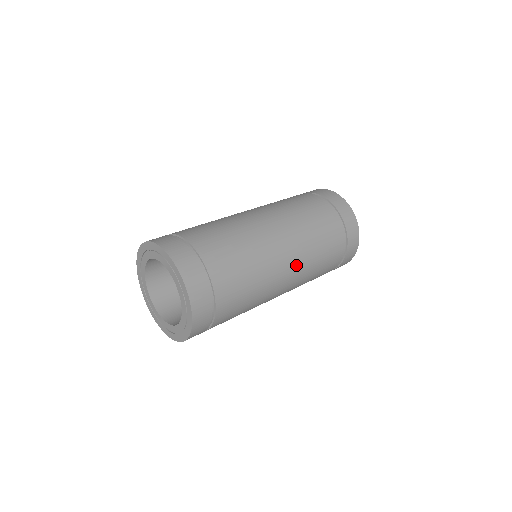
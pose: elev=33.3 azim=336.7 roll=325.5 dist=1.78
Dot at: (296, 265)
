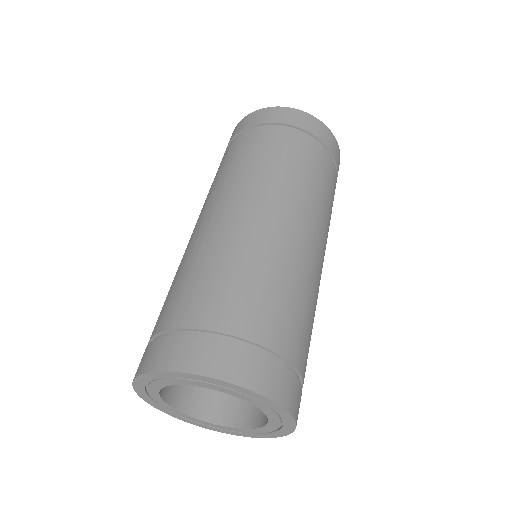
Dot at: occluded
